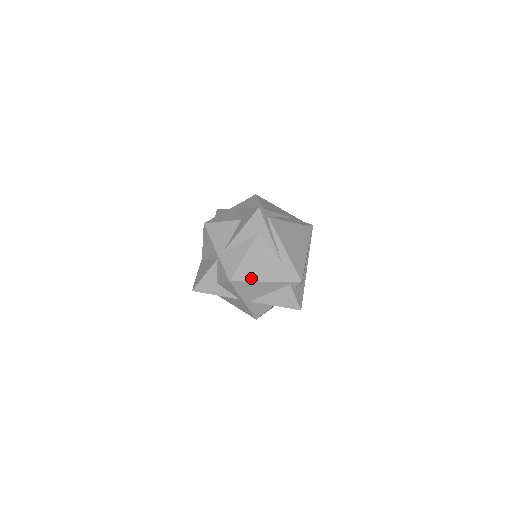
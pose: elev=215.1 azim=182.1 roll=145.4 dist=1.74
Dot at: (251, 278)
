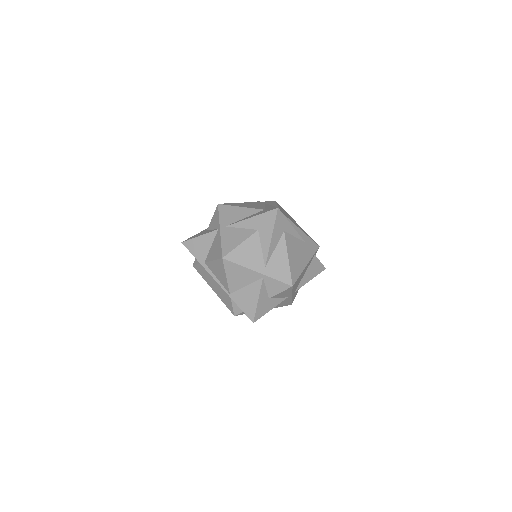
Dot at: (300, 271)
